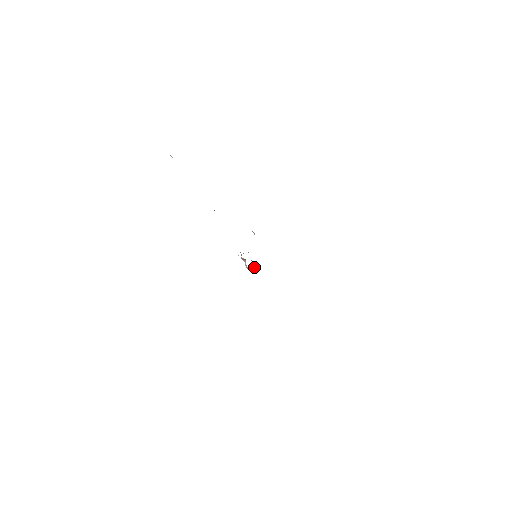
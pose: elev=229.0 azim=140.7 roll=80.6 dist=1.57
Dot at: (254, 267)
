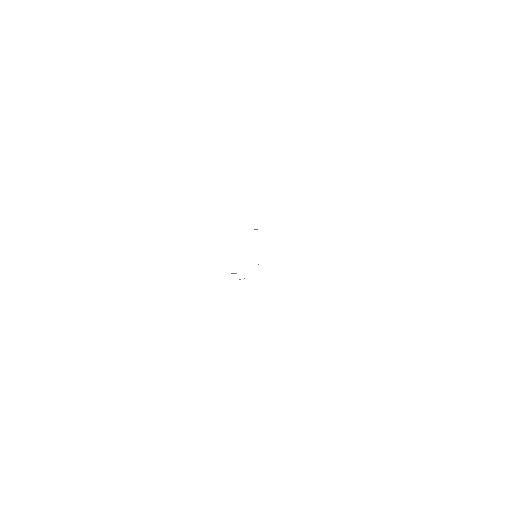
Dot at: occluded
